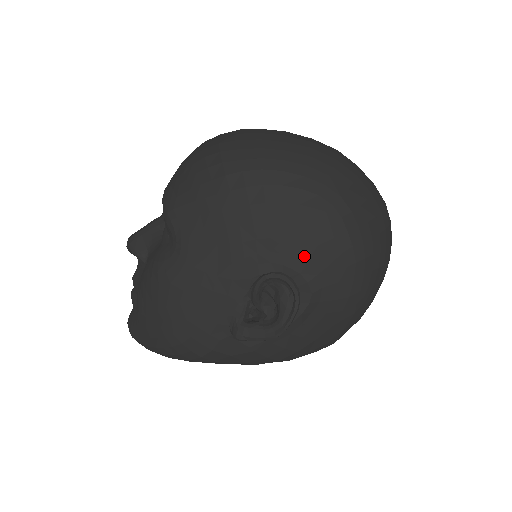
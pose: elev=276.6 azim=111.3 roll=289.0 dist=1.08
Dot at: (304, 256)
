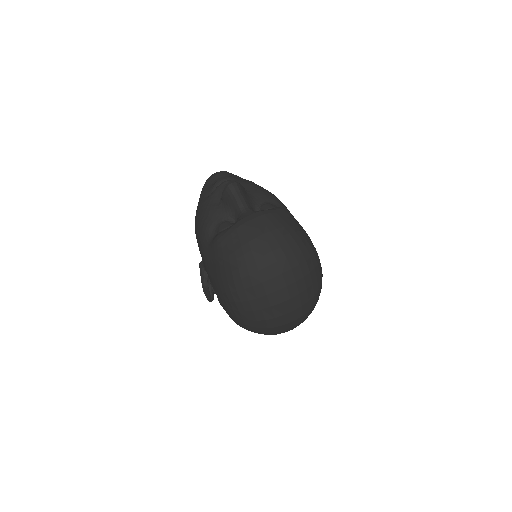
Dot at: occluded
